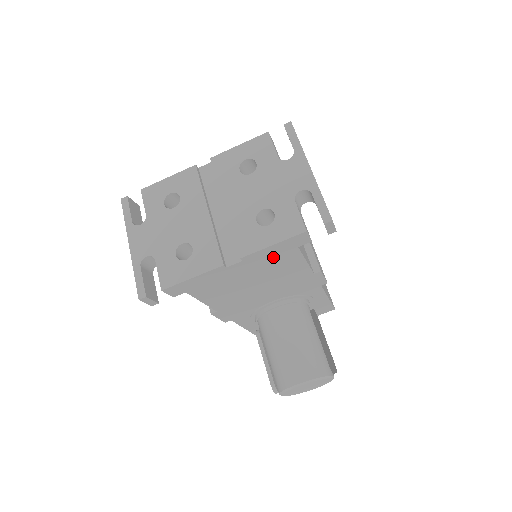
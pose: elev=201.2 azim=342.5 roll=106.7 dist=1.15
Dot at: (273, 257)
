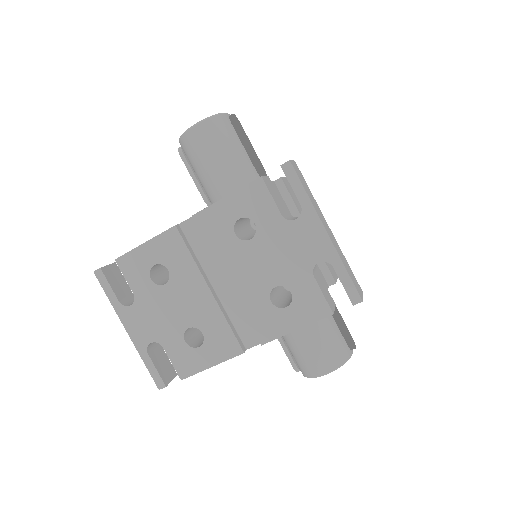
Dot at: occluded
